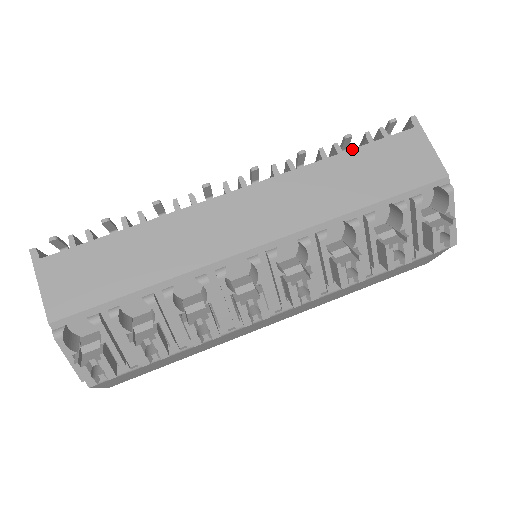
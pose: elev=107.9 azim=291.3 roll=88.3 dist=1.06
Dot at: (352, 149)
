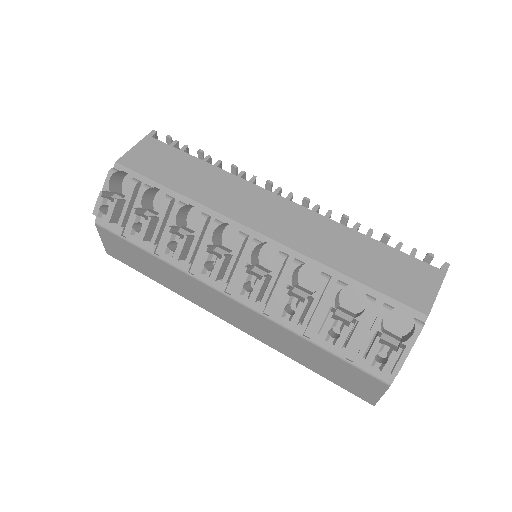
Dot at: (379, 241)
